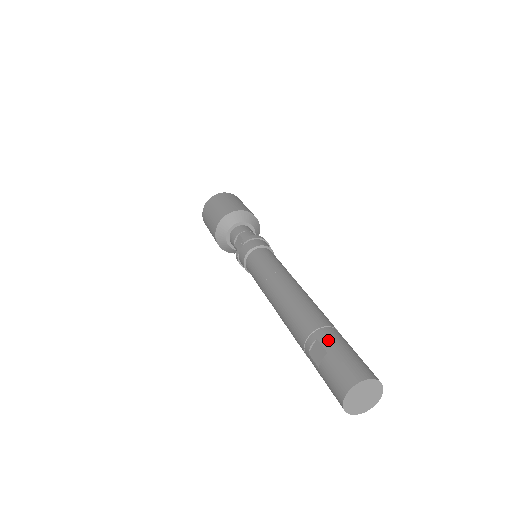
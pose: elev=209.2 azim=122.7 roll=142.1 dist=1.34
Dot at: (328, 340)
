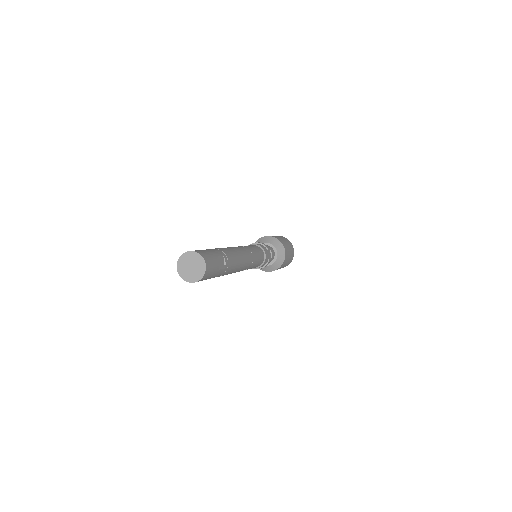
Dot at: occluded
